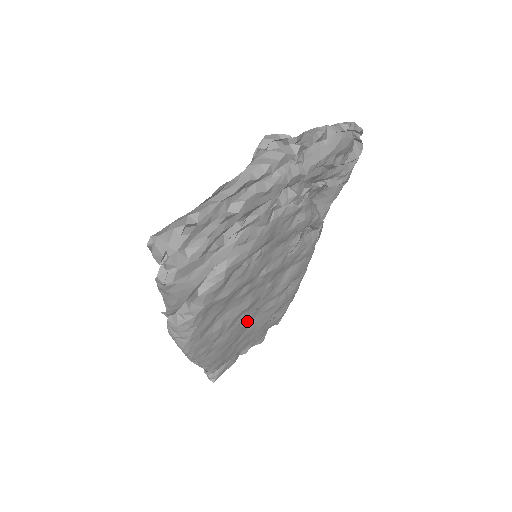
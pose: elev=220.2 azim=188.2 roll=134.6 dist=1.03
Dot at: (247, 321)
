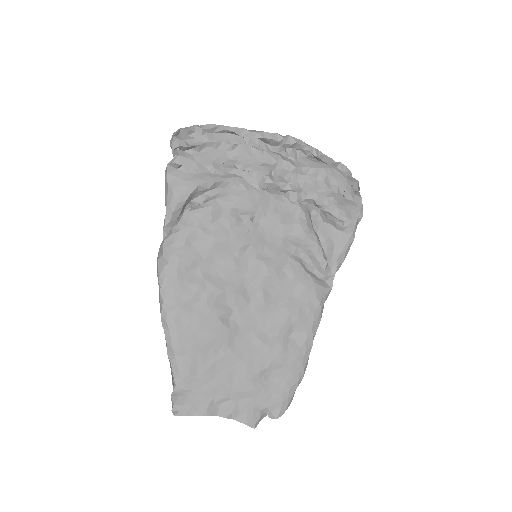
Dot at: (231, 327)
